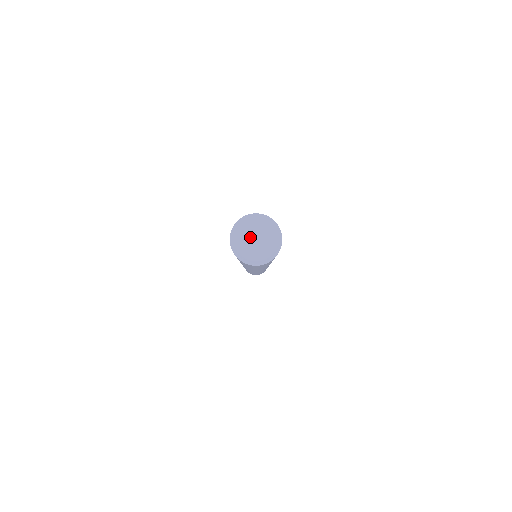
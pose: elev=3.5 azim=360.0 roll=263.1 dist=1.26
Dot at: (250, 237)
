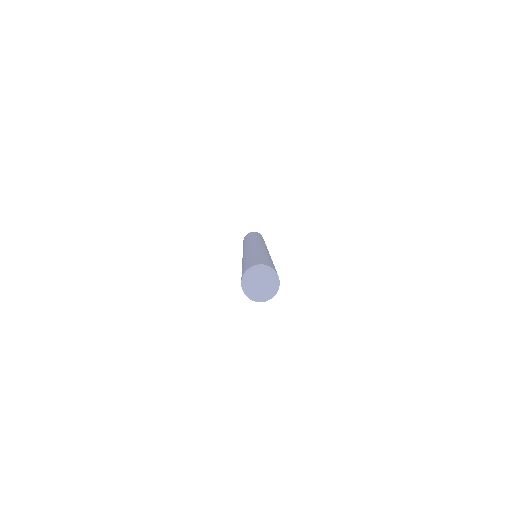
Dot at: (256, 286)
